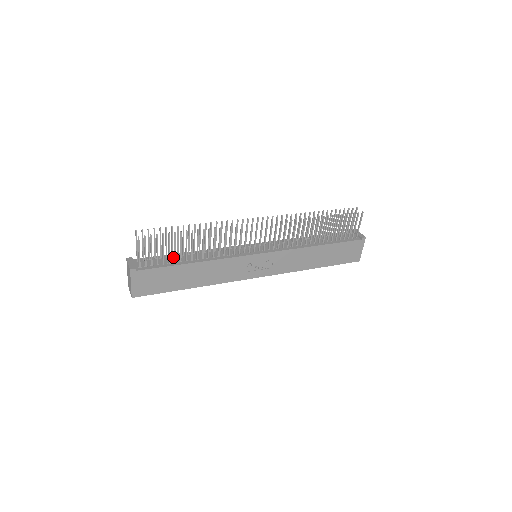
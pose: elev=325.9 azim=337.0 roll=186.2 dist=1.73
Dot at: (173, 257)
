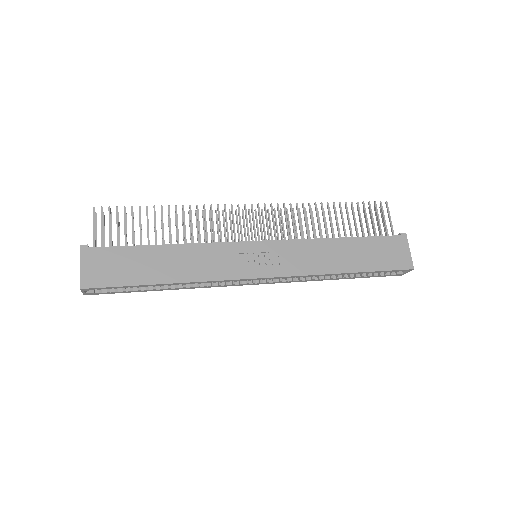
Dot at: occluded
